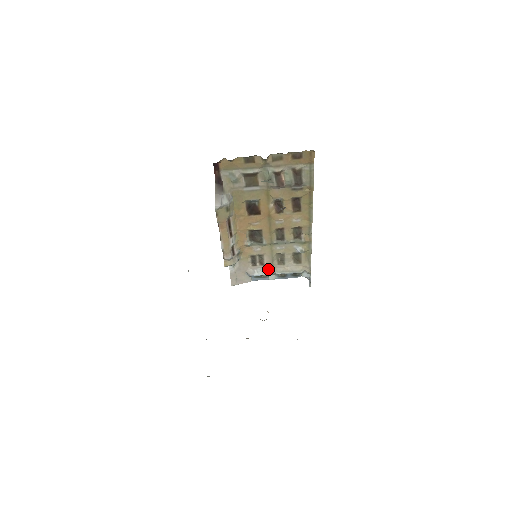
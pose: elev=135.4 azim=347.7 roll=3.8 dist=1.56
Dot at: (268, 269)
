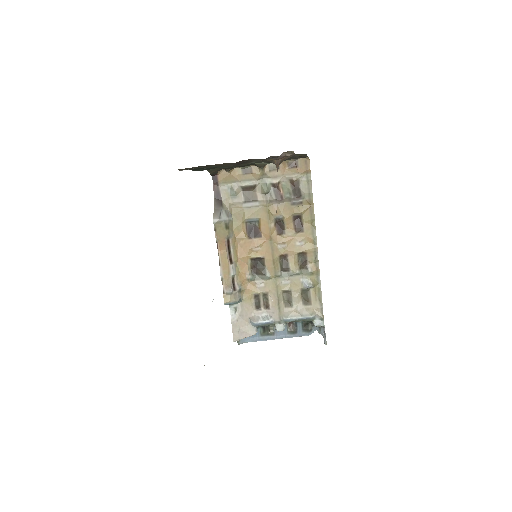
Dot at: (274, 314)
